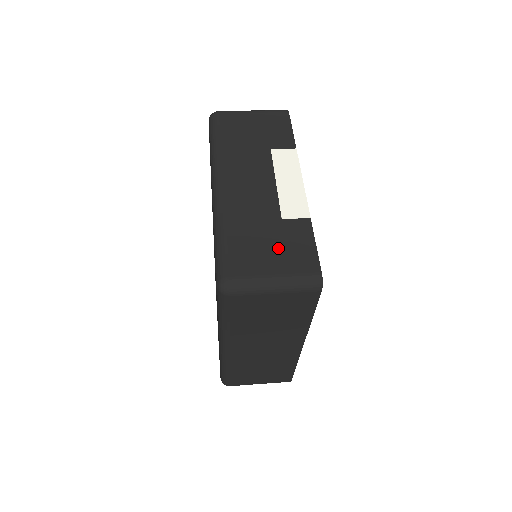
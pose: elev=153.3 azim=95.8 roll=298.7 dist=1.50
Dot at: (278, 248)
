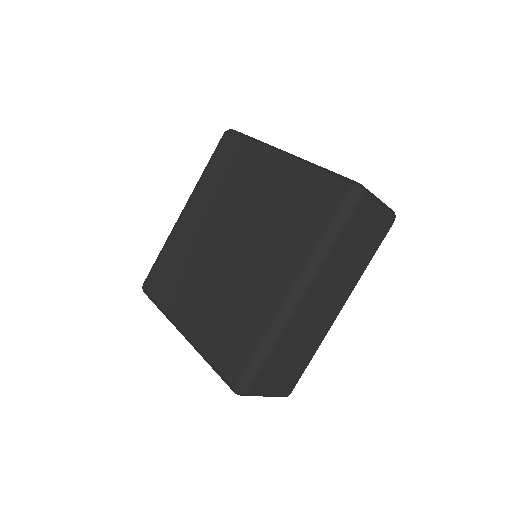
Dot at: occluded
